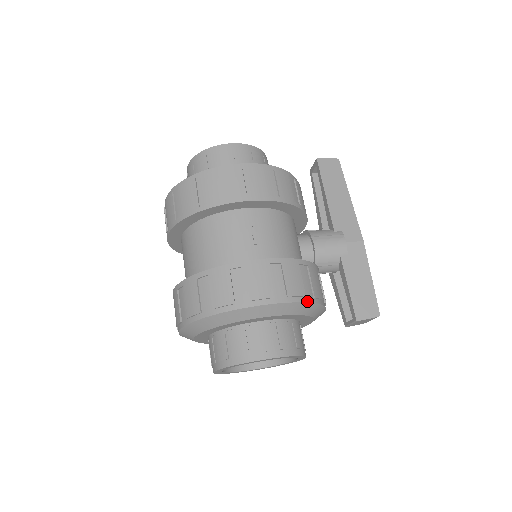
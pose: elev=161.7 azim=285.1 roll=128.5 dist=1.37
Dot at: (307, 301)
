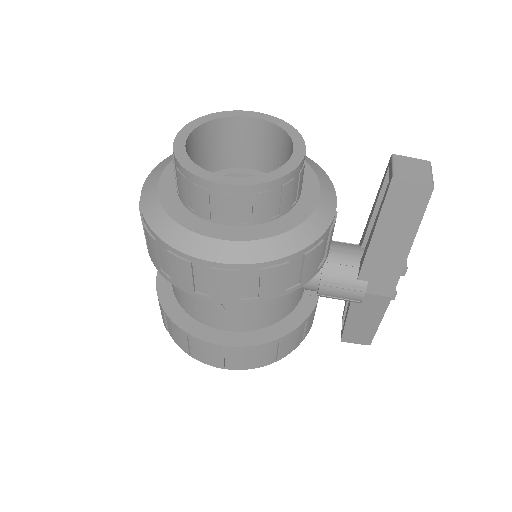
Dot at: (265, 365)
